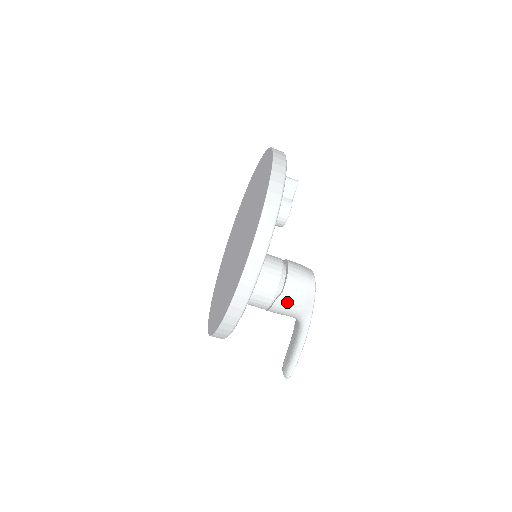
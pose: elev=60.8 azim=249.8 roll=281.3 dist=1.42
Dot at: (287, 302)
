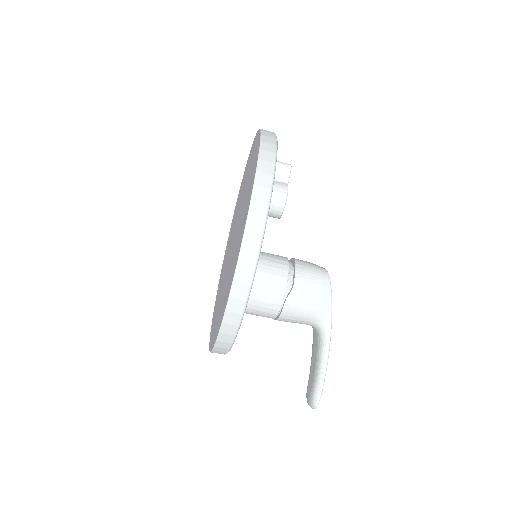
Dot at: (300, 300)
